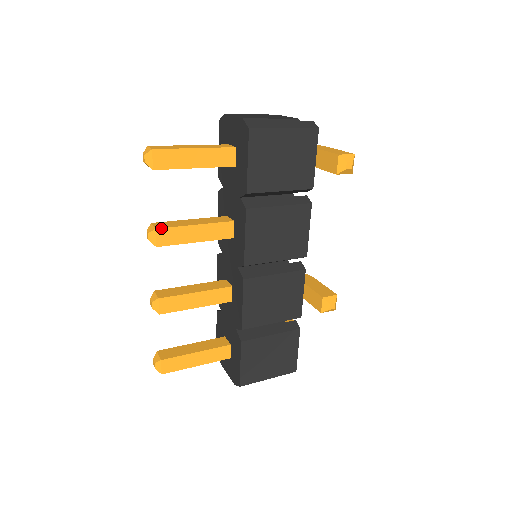
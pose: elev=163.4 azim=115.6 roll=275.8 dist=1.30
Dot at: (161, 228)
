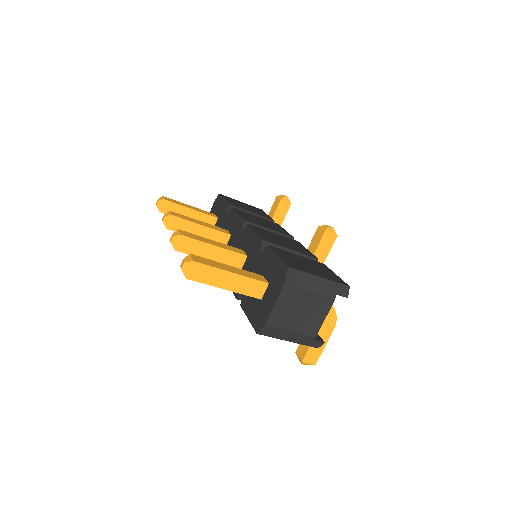
Dot at: (173, 212)
